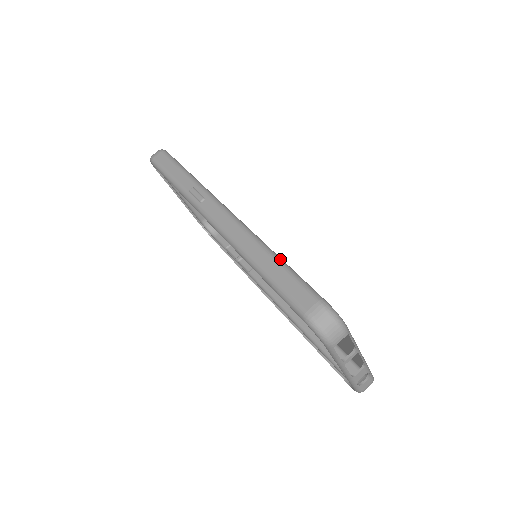
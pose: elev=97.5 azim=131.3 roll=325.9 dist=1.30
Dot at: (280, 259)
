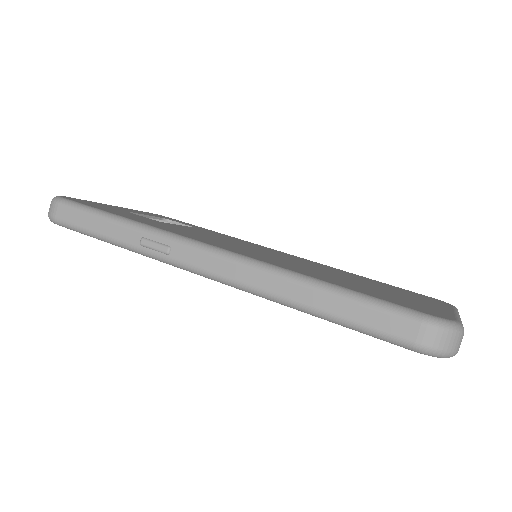
Dot at: (331, 286)
